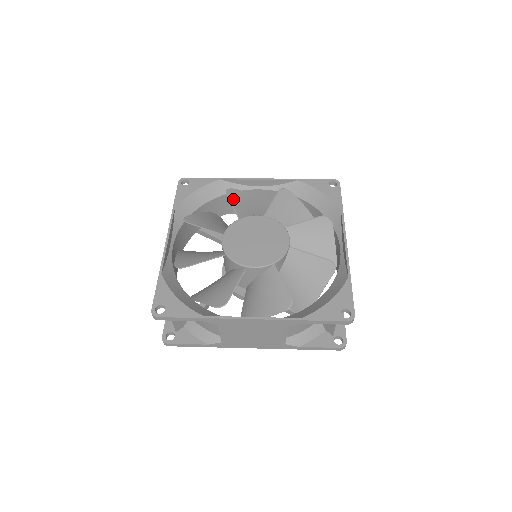
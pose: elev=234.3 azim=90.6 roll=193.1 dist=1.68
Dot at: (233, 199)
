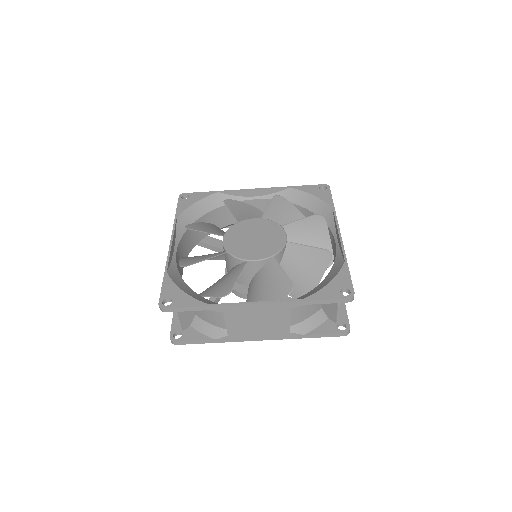
Dot at: (231, 207)
